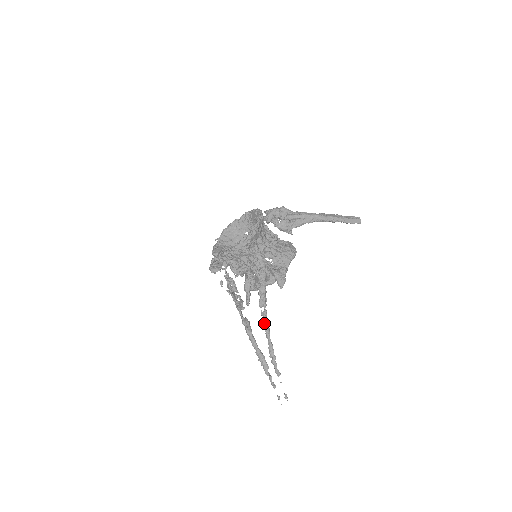
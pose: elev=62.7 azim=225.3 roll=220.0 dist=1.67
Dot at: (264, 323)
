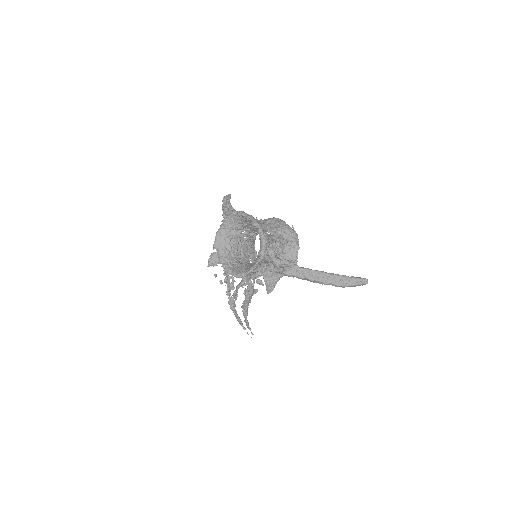
Dot at: (243, 315)
